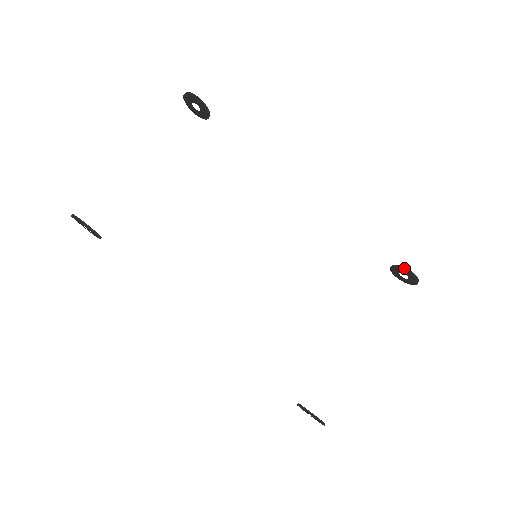
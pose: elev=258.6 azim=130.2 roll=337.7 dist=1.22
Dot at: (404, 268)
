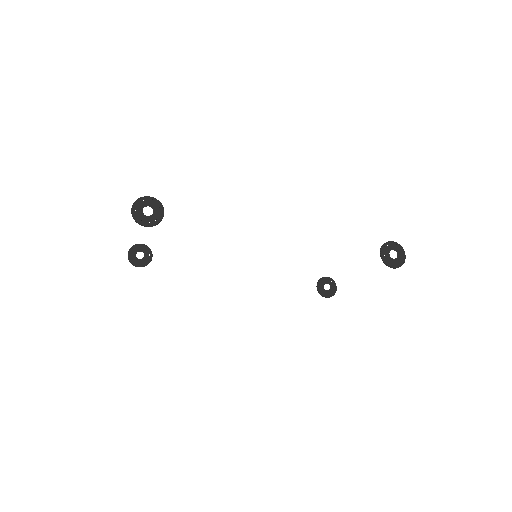
Dot at: (386, 262)
